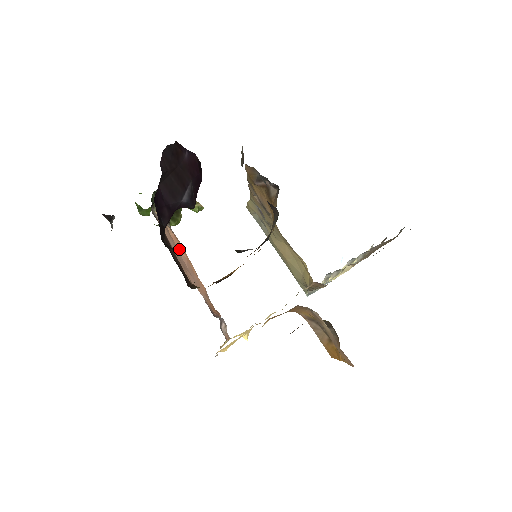
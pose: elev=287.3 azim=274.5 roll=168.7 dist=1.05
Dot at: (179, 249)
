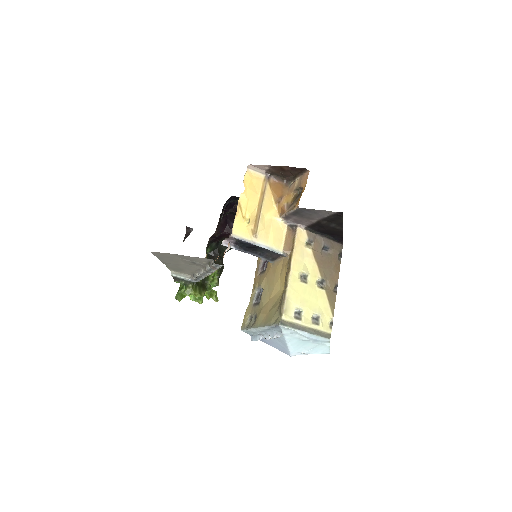
Dot at: occluded
